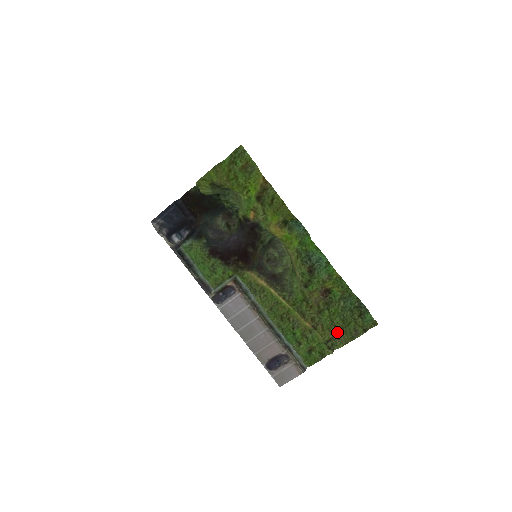
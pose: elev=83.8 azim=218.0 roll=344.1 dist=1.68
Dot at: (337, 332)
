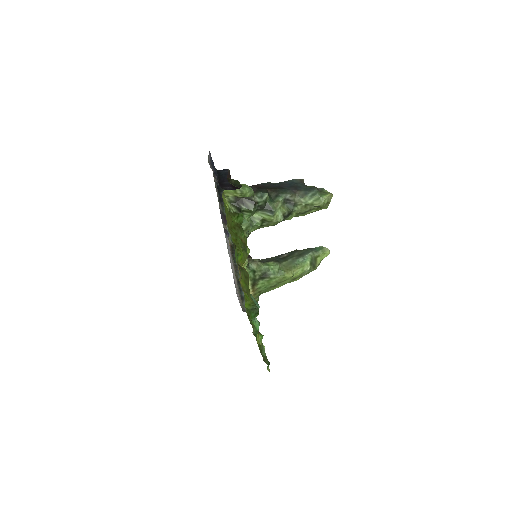
Dot at: occluded
